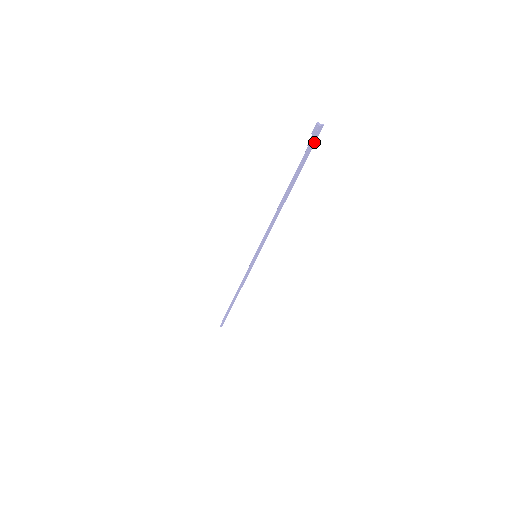
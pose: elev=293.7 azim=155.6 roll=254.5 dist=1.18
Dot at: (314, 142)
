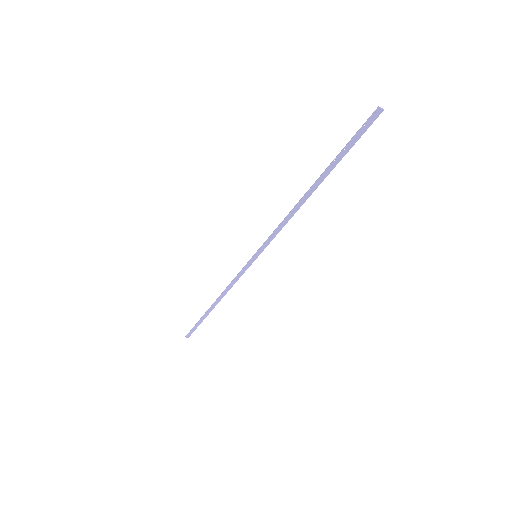
Dot at: (366, 128)
